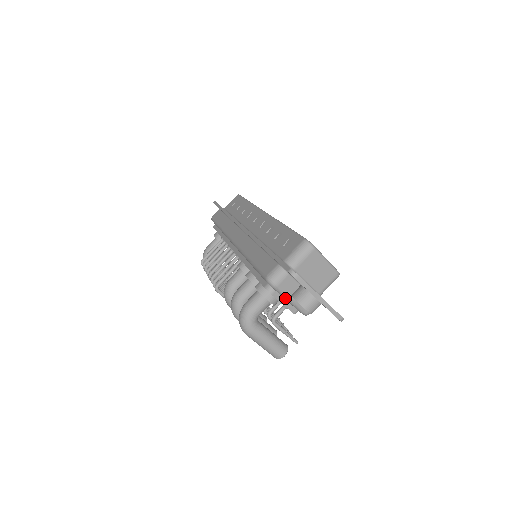
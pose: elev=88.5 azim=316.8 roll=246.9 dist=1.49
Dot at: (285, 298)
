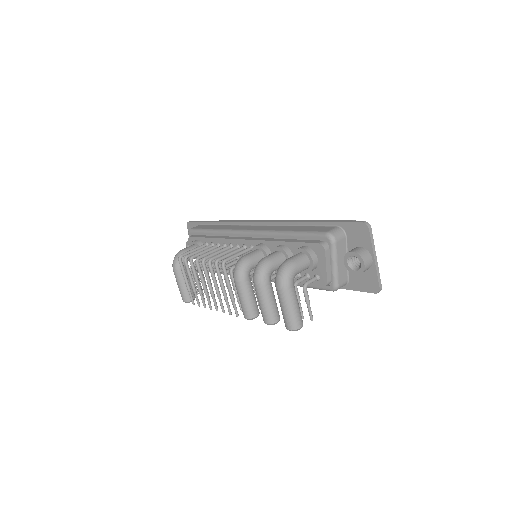
Dot at: (333, 259)
